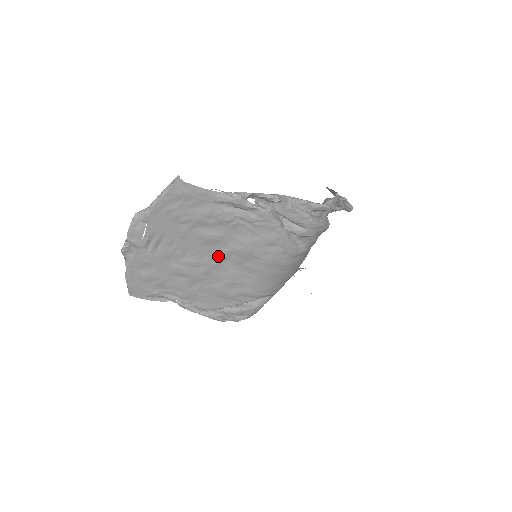
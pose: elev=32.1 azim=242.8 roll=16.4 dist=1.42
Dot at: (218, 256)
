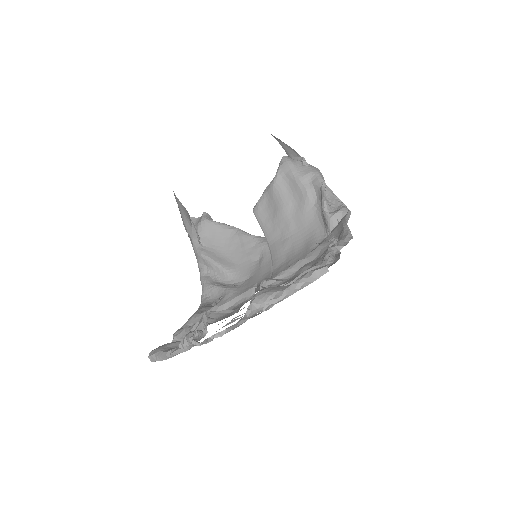
Dot at: occluded
